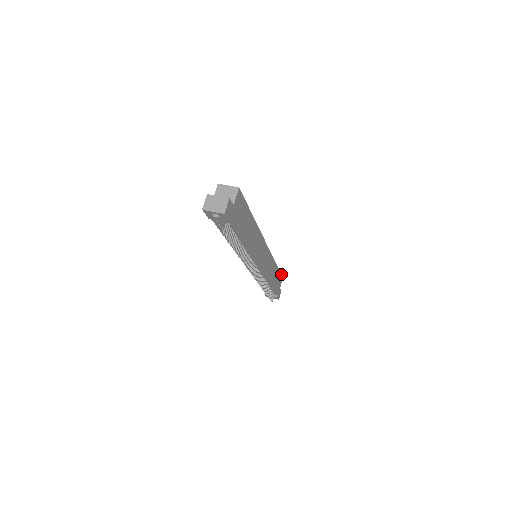
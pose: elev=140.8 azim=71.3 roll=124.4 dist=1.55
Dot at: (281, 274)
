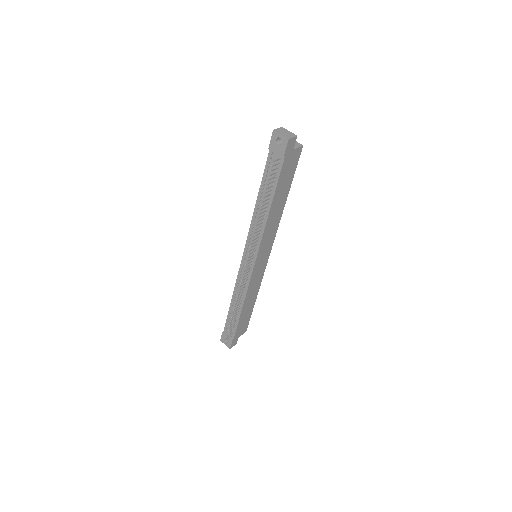
Dot at: occluded
